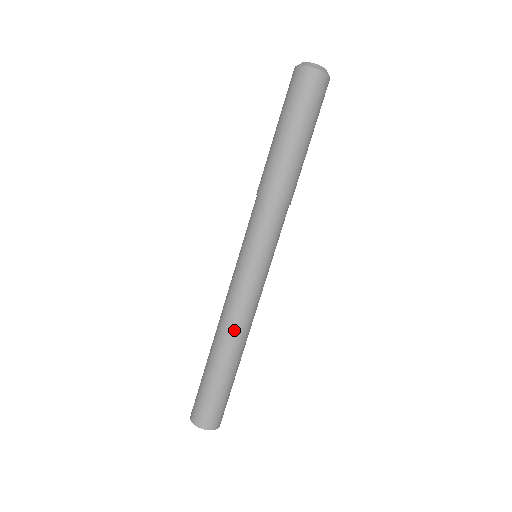
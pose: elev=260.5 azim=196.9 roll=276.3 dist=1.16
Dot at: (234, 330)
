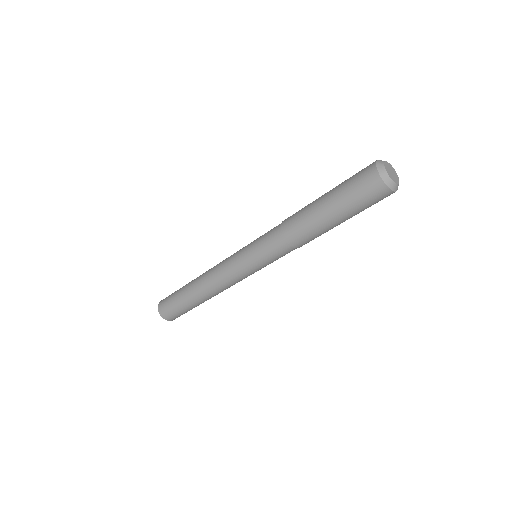
Dot at: occluded
